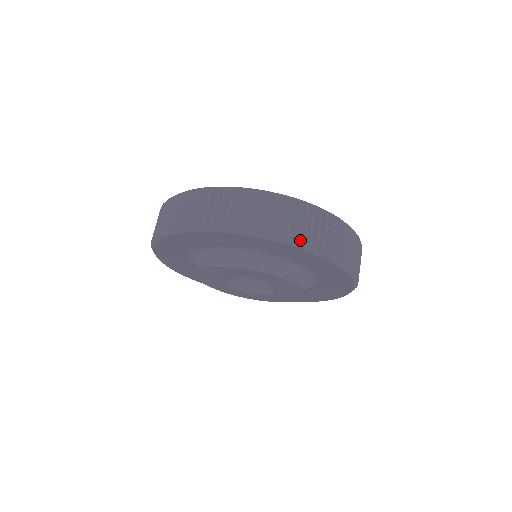
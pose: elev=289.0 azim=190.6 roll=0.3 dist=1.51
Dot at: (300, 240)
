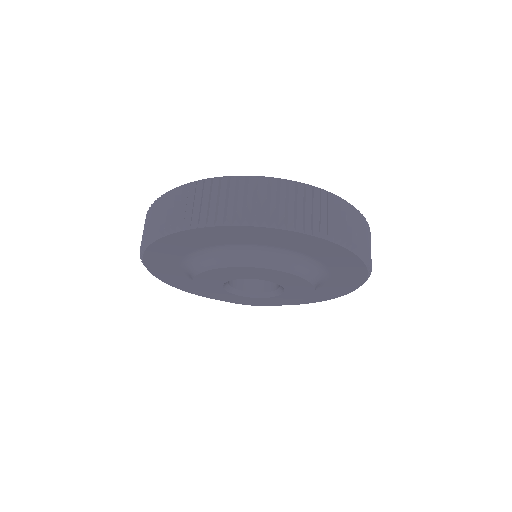
Dot at: (340, 237)
